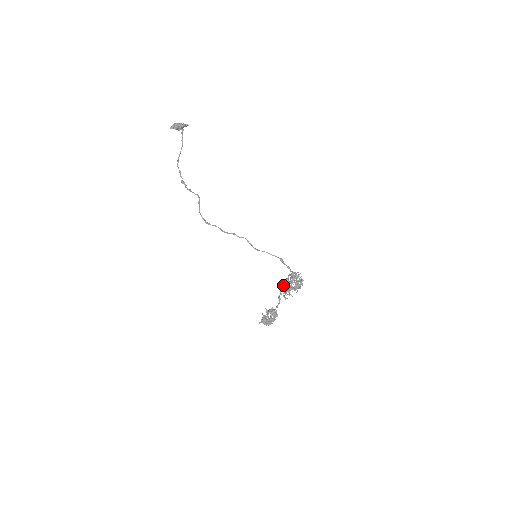
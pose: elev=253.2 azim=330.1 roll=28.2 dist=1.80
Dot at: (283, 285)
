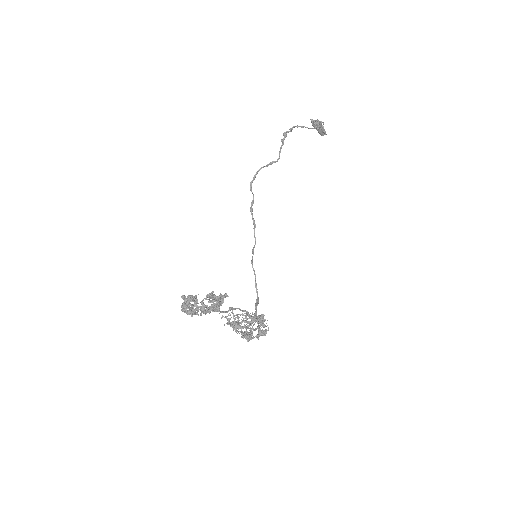
Dot at: (244, 310)
